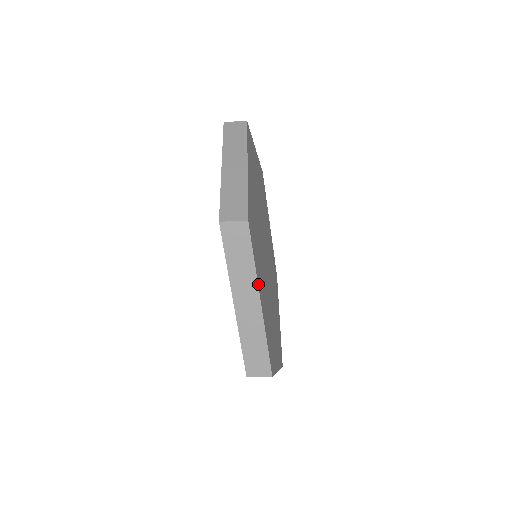
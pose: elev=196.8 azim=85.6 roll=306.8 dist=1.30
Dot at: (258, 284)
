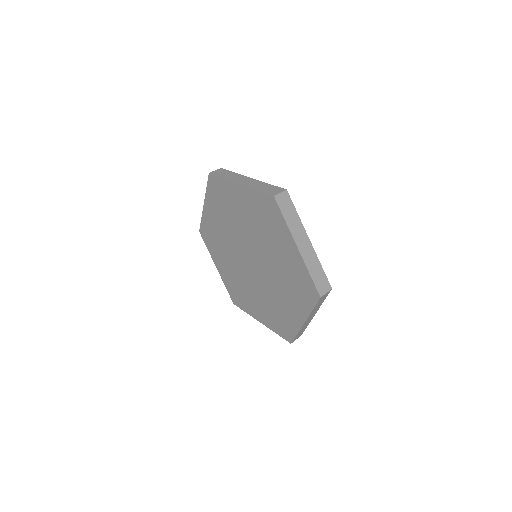
Dot at: occluded
